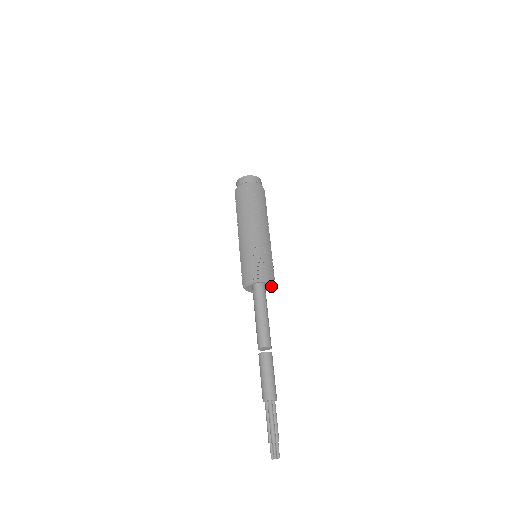
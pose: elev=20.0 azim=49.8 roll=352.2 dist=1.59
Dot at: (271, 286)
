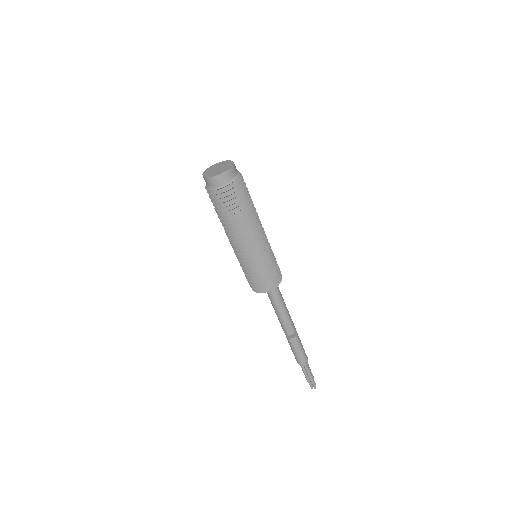
Dot at: occluded
